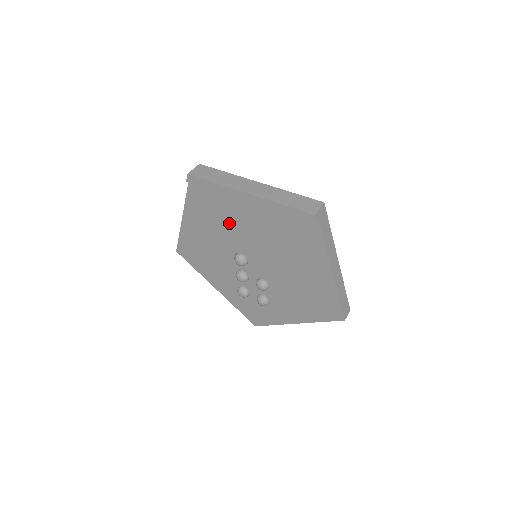
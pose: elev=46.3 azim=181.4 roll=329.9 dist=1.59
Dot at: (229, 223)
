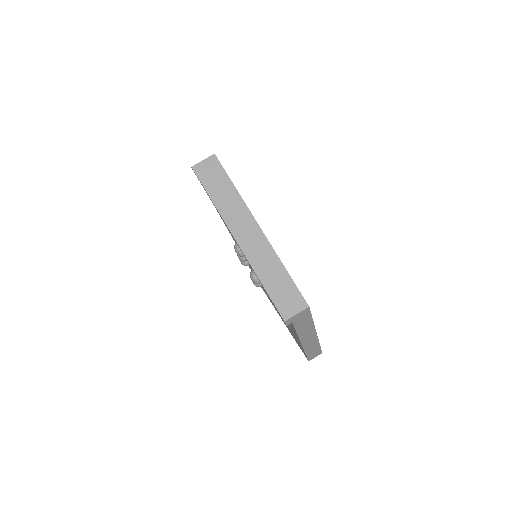
Dot at: occluded
